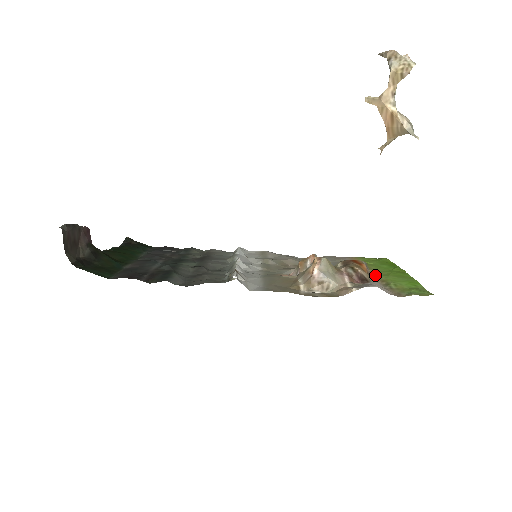
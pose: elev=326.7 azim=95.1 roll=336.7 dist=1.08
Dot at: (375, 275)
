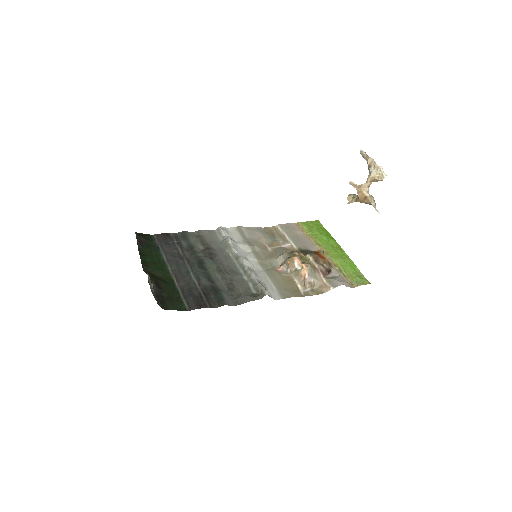
Dot at: (327, 256)
